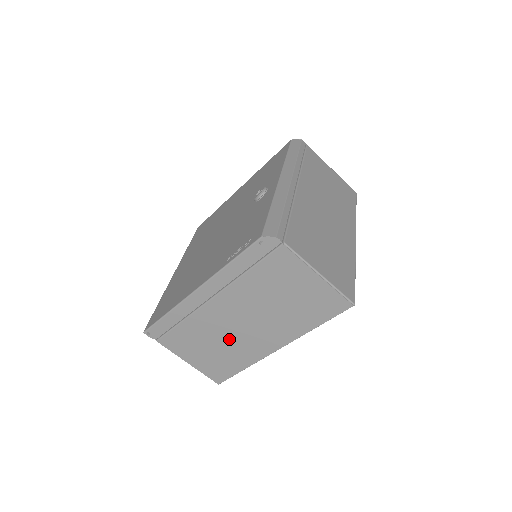
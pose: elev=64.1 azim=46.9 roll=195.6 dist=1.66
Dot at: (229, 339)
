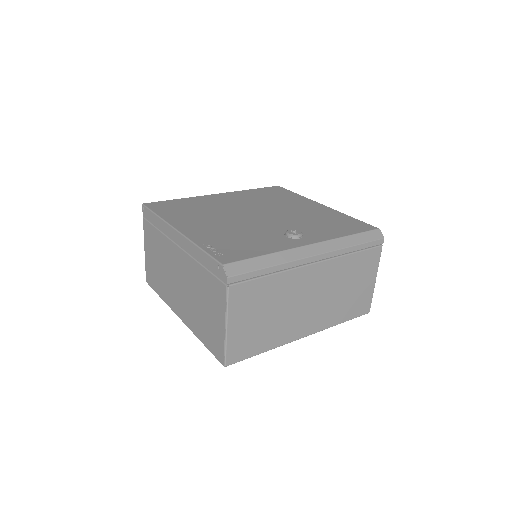
Dot at: (168, 275)
